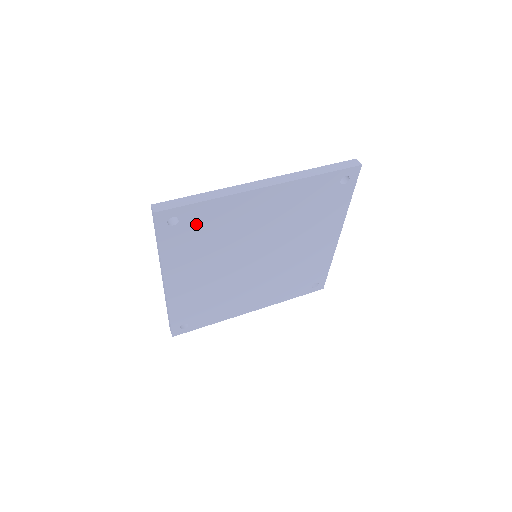
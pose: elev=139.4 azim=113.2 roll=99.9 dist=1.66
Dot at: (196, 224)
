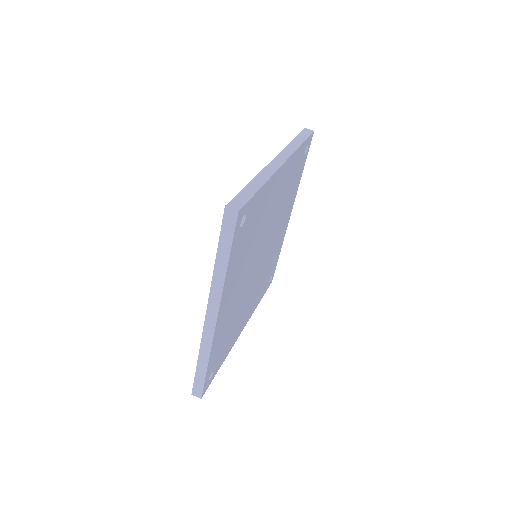
Dot at: (250, 221)
